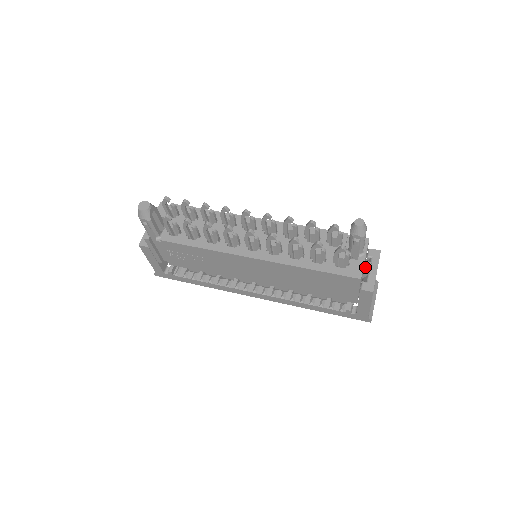
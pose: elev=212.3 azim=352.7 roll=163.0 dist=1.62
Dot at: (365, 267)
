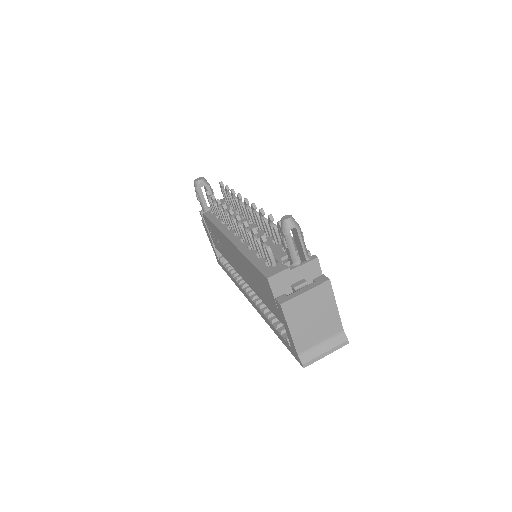
Dot at: (297, 282)
